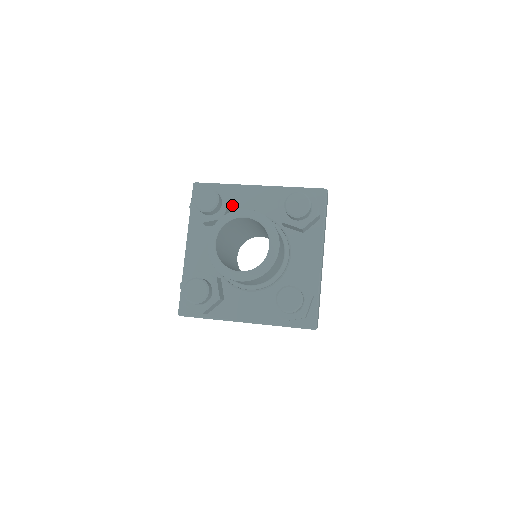
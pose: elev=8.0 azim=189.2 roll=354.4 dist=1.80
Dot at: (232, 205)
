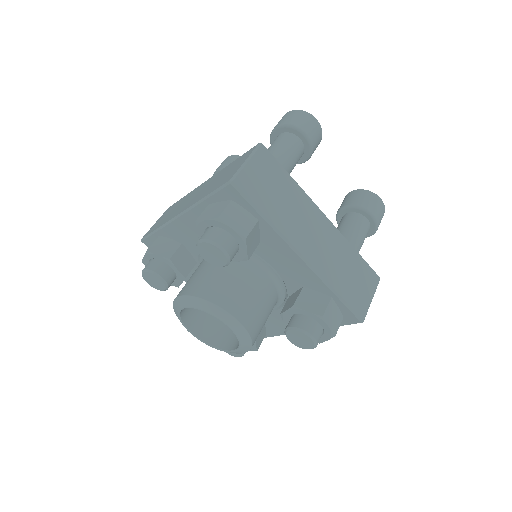
Dot at: occluded
